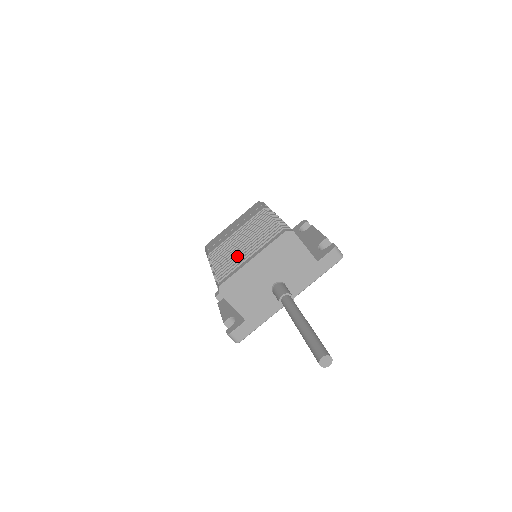
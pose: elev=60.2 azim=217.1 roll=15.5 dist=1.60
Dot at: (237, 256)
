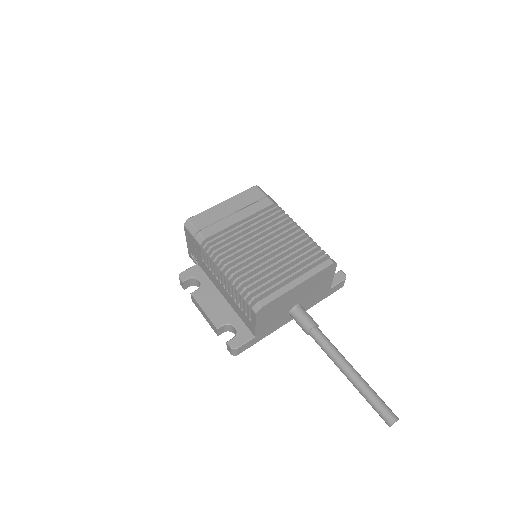
Dot at: (268, 269)
